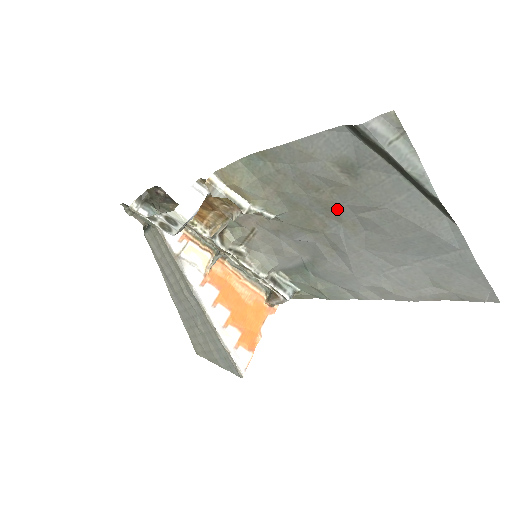
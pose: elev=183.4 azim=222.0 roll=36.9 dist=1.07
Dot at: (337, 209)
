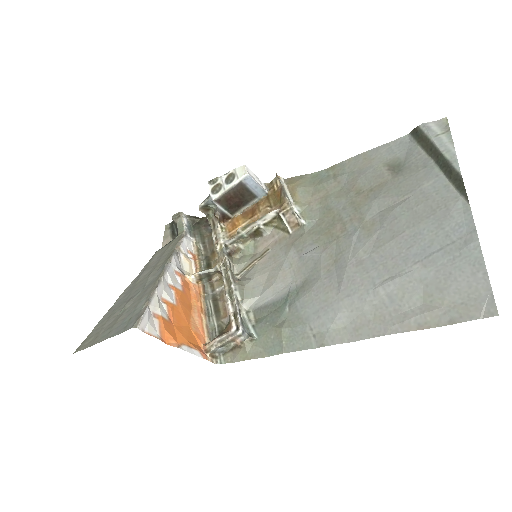
Dot at: (366, 207)
